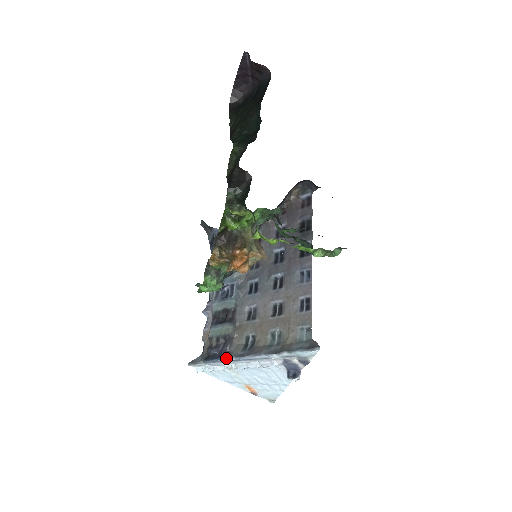
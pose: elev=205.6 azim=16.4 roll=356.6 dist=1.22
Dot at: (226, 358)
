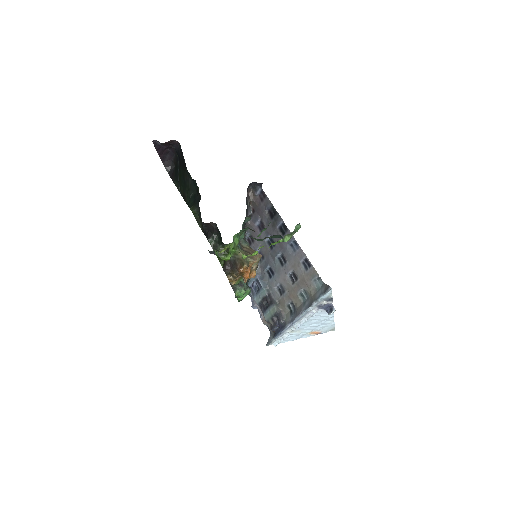
Dot at: (285, 328)
